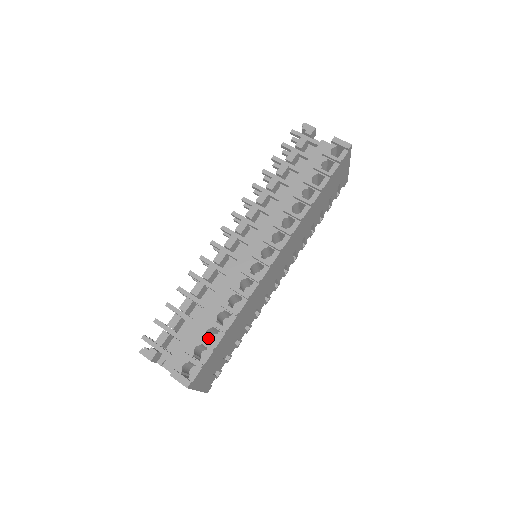
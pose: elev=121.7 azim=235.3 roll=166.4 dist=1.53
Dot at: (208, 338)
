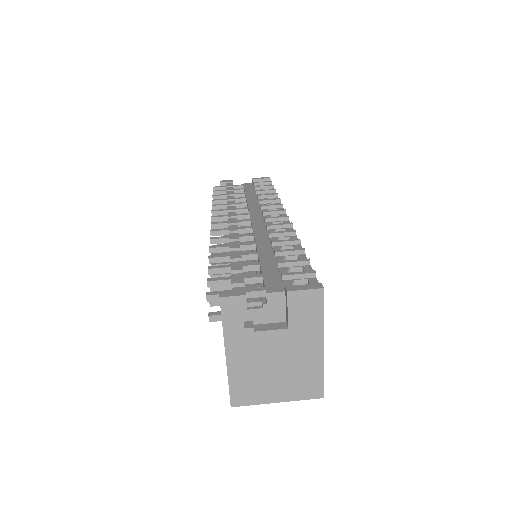
Dot at: occluded
